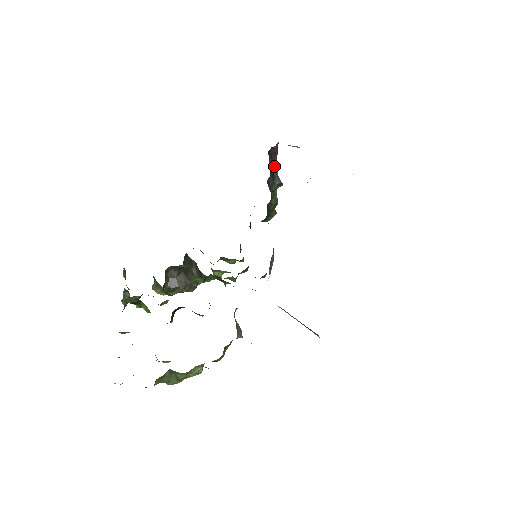
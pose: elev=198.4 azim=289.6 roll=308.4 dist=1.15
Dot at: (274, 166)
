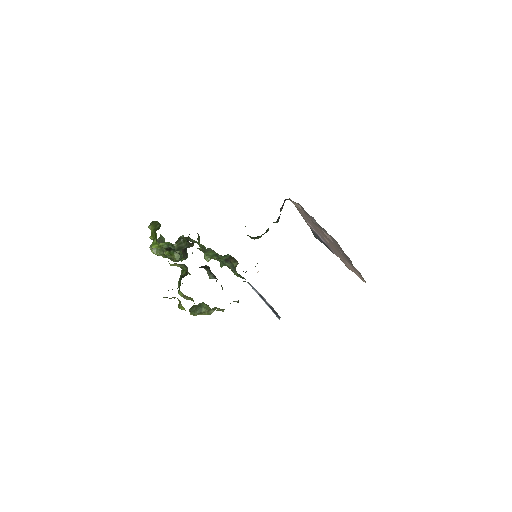
Dot at: (281, 210)
